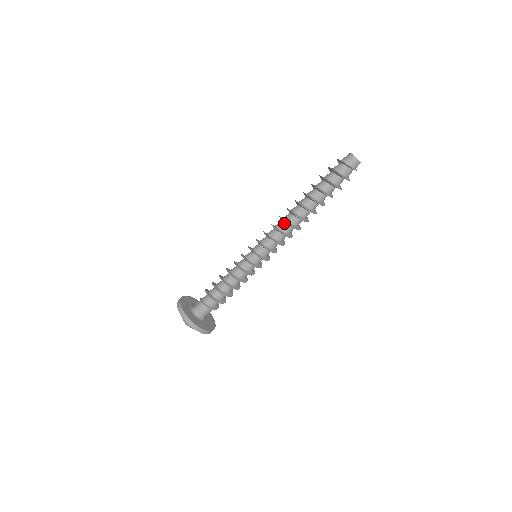
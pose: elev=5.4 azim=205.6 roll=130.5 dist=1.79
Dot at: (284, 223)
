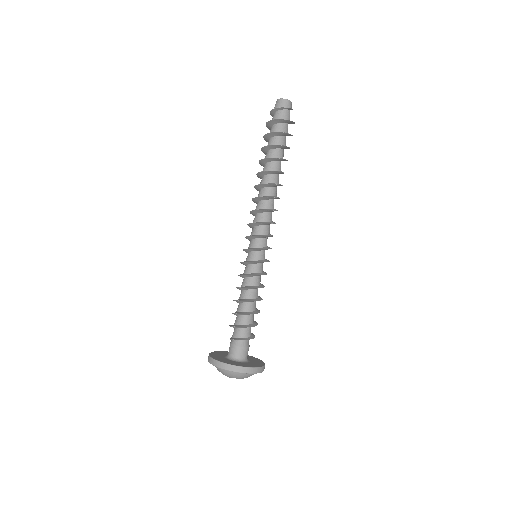
Dot at: (257, 203)
